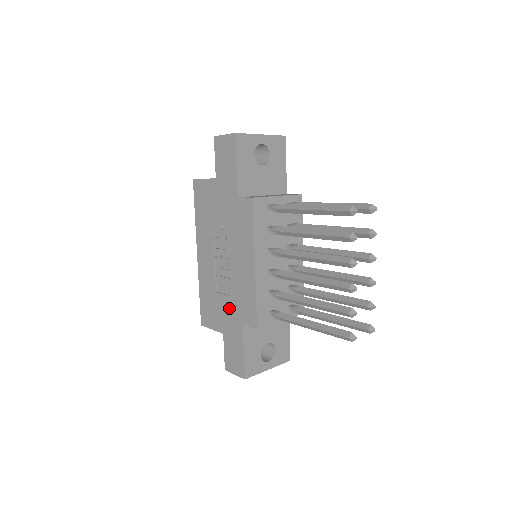
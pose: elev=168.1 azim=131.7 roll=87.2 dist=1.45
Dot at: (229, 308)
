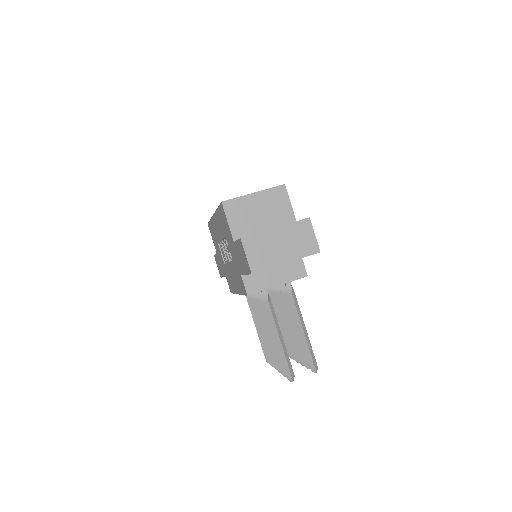
Dot at: (222, 261)
